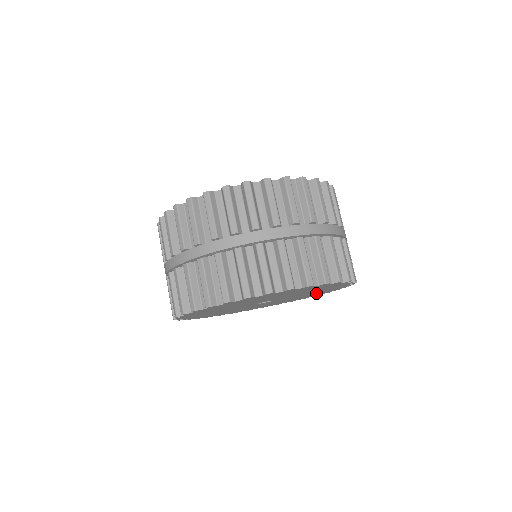
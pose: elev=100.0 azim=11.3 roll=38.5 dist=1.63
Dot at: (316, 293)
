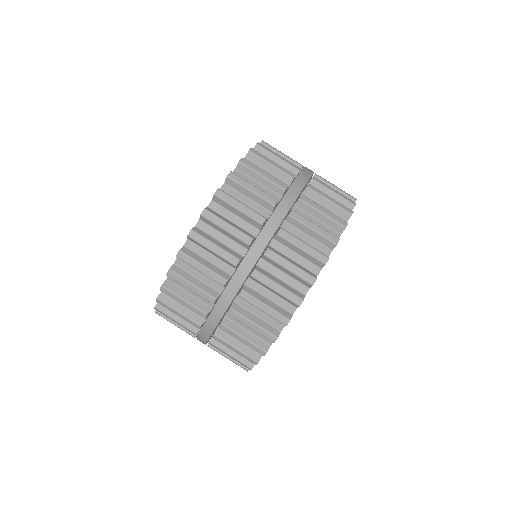
Dot at: occluded
